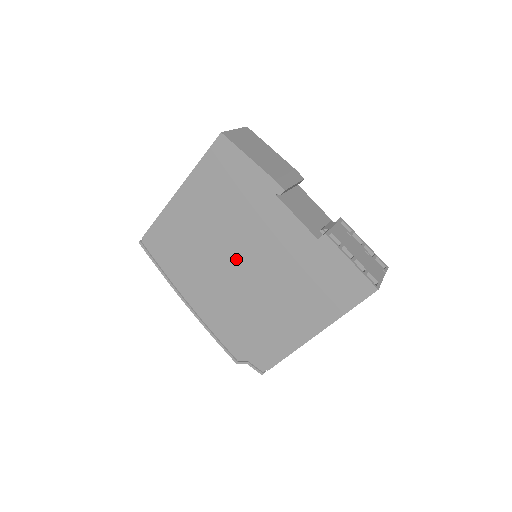
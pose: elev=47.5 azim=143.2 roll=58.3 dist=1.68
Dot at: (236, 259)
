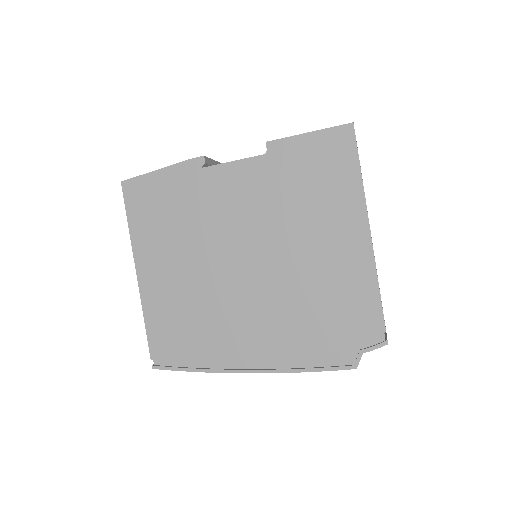
Dot at: (235, 262)
